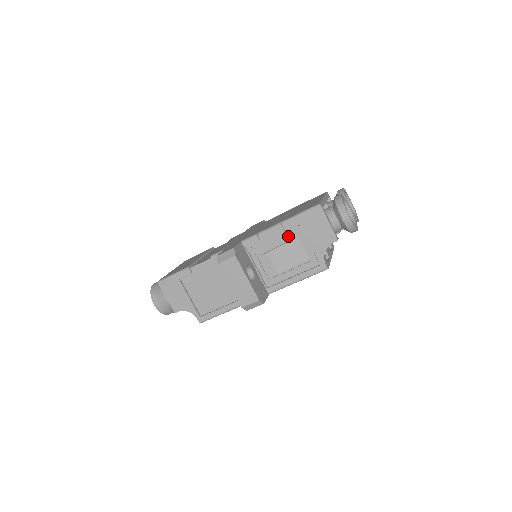
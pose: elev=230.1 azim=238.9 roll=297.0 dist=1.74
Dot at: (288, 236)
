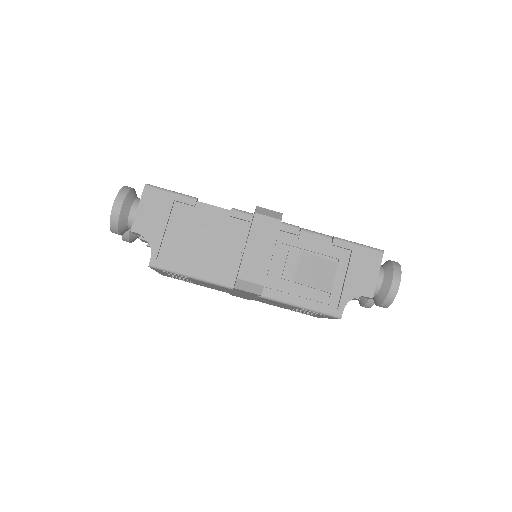
Dot at: (329, 255)
